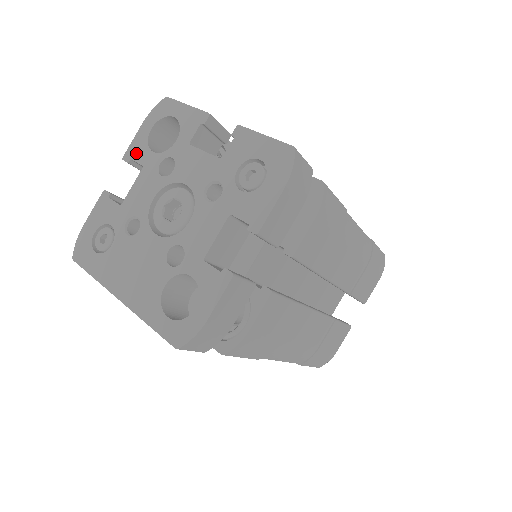
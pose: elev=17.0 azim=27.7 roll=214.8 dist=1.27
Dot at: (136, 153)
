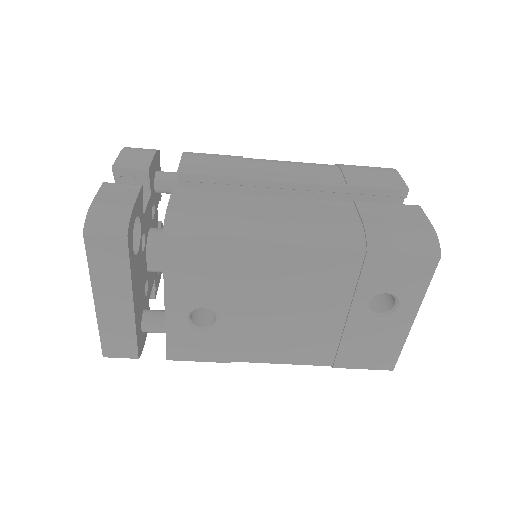
Dot at: occluded
